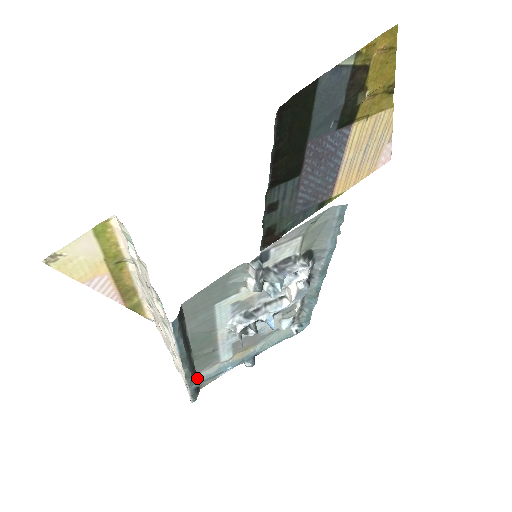
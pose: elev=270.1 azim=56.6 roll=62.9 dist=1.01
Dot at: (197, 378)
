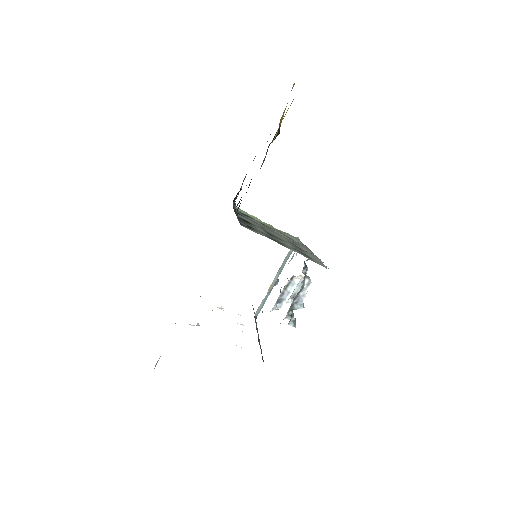
Dot at: (255, 316)
